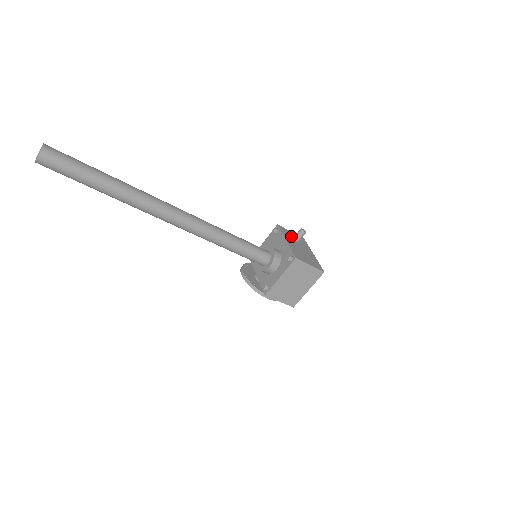
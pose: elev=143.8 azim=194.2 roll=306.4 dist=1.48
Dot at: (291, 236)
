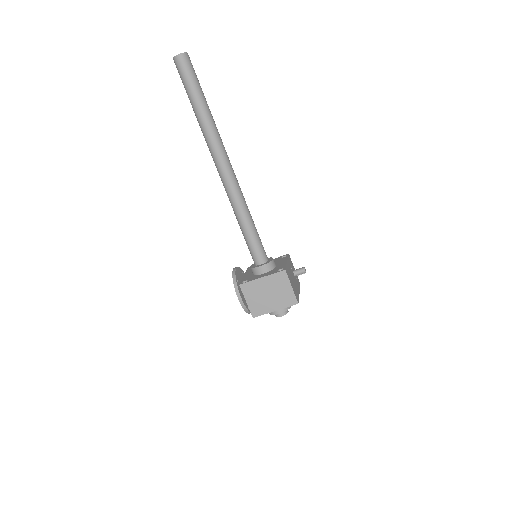
Dot at: occluded
